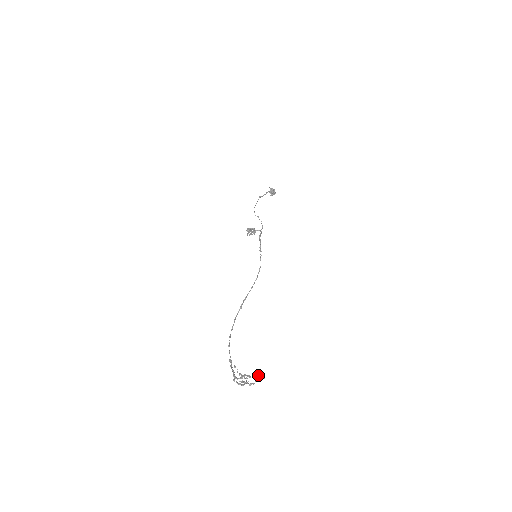
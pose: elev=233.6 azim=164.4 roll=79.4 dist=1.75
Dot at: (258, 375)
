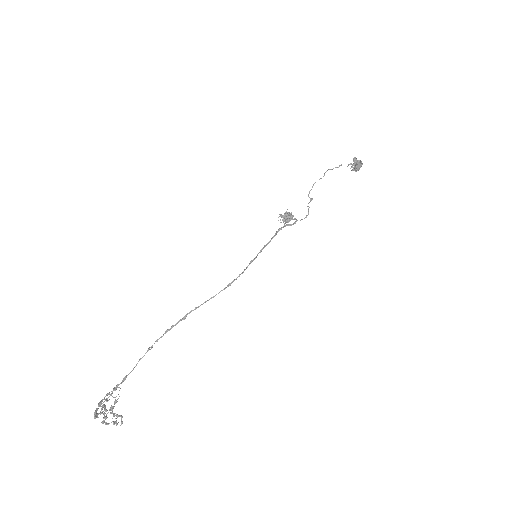
Dot at: (118, 416)
